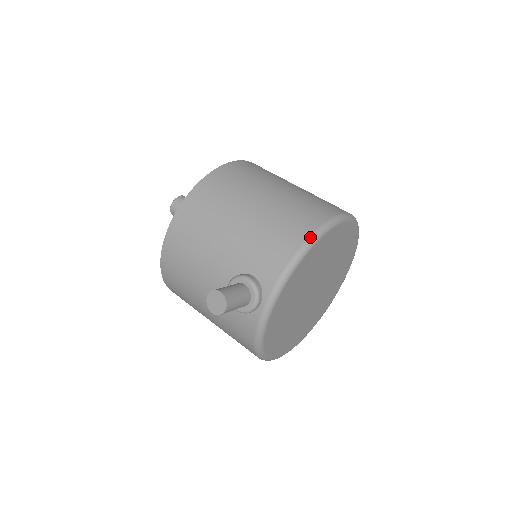
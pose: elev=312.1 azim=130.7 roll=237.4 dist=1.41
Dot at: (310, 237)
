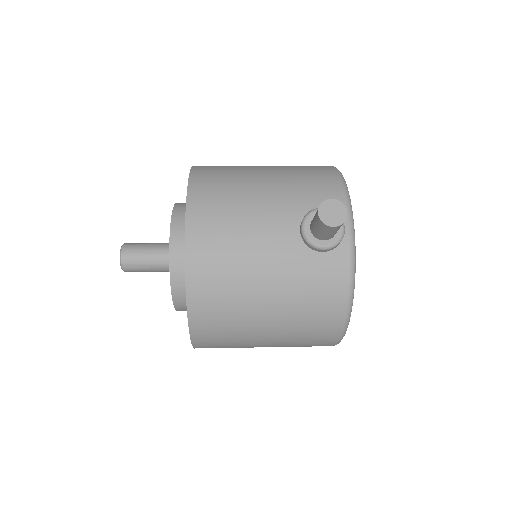
Dot at: (336, 169)
